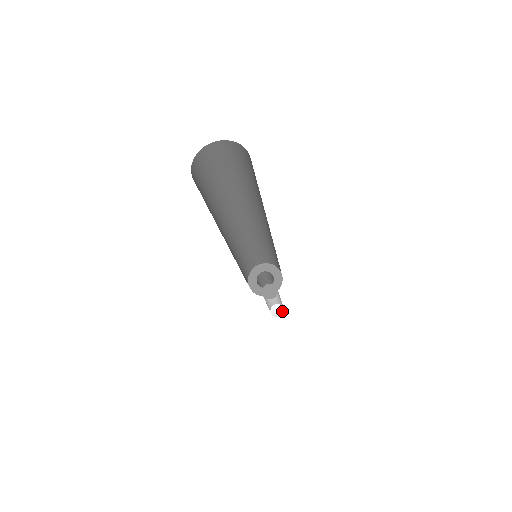
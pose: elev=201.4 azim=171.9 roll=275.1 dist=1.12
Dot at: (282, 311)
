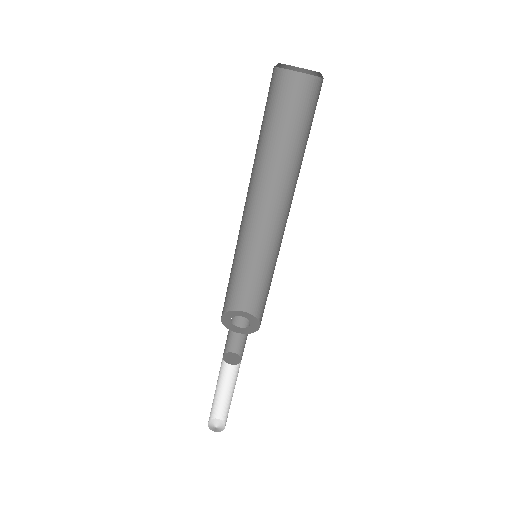
Dot at: (221, 423)
